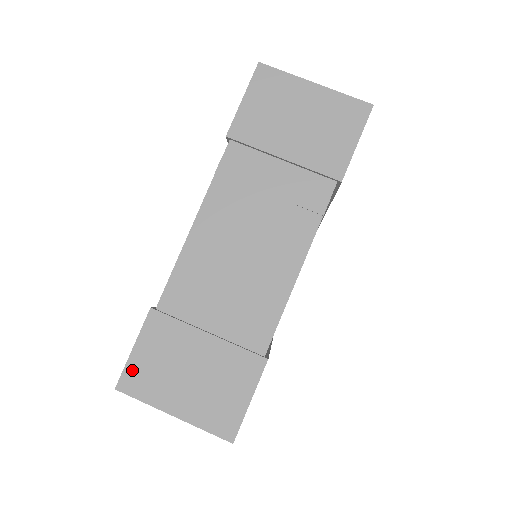
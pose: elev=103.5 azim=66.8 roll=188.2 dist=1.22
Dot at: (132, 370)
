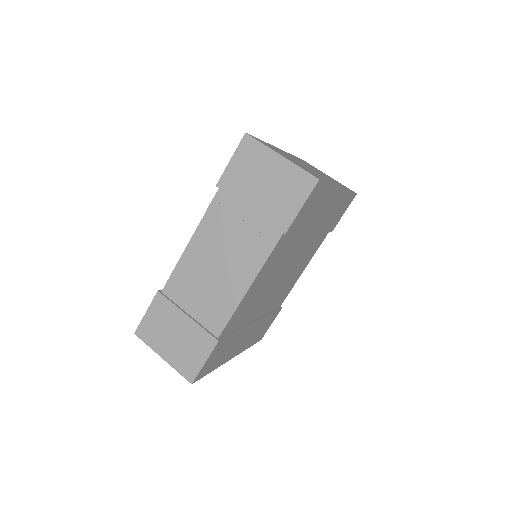
Dot at: (144, 325)
